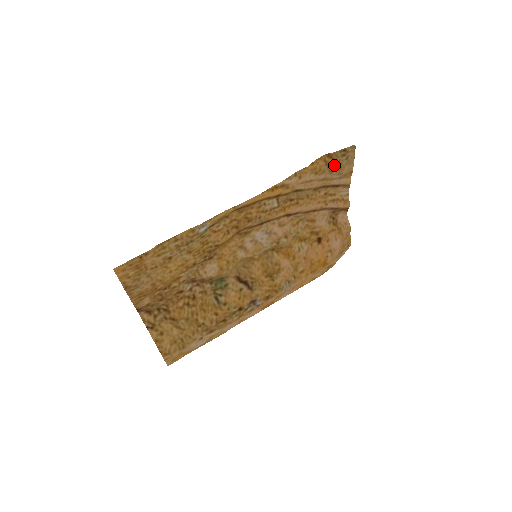
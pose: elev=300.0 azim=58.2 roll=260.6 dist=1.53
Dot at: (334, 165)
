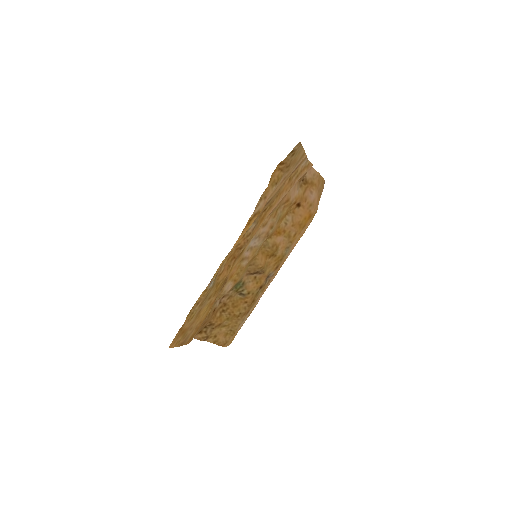
Dot at: (288, 166)
